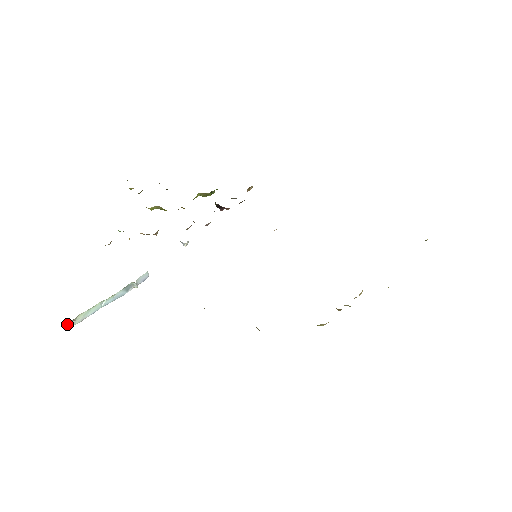
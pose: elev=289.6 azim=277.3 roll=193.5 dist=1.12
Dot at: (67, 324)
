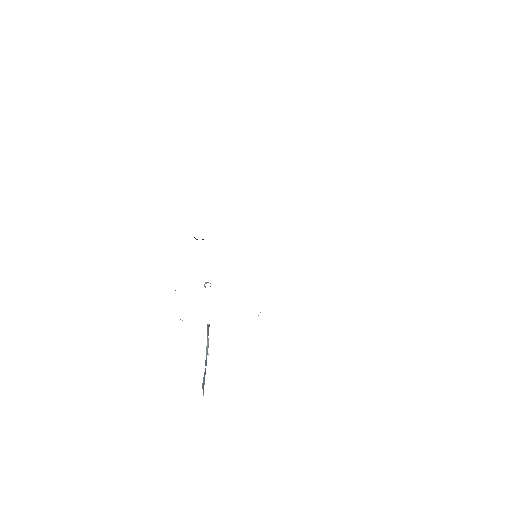
Dot at: (203, 394)
